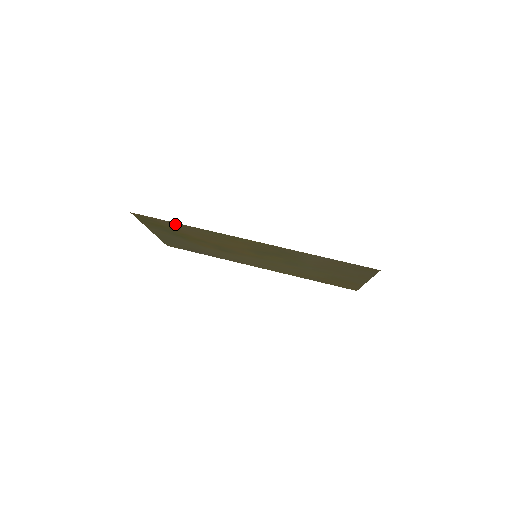
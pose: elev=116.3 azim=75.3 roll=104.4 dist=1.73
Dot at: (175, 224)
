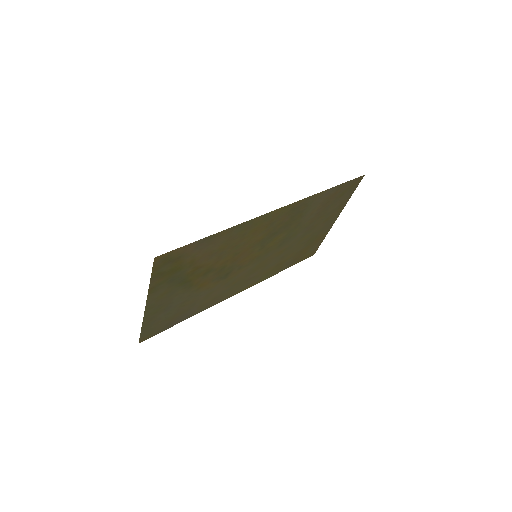
Dot at: (203, 243)
